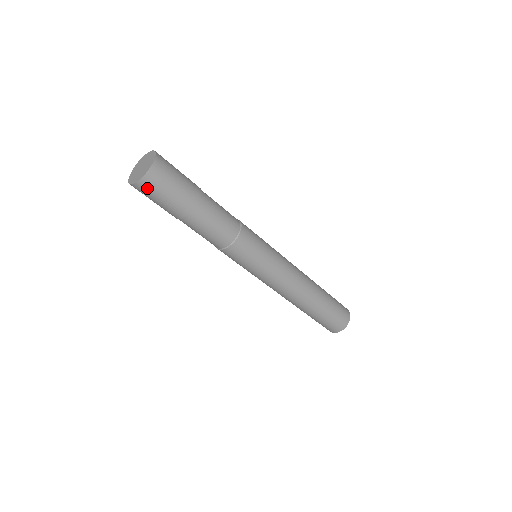
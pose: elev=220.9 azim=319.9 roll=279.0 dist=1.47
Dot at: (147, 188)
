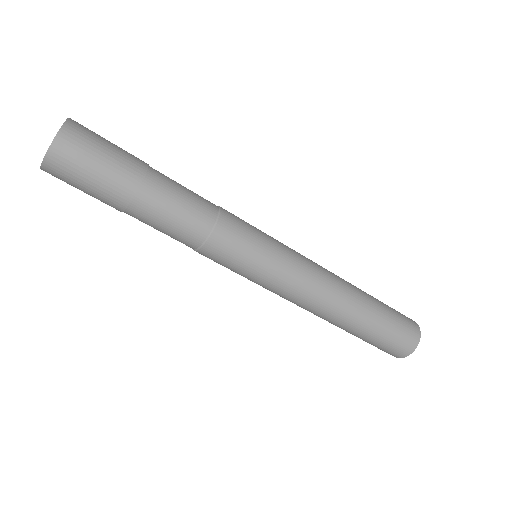
Dot at: (57, 176)
